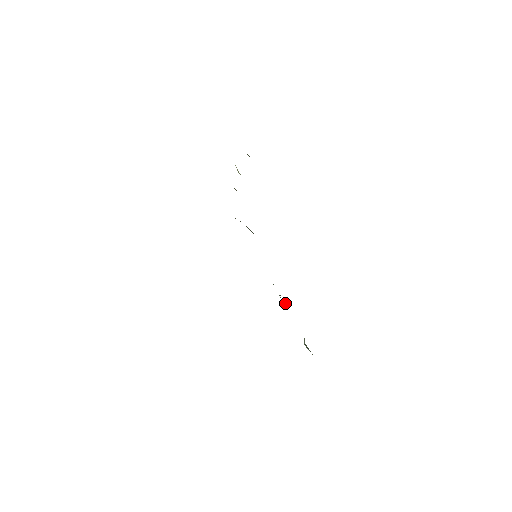
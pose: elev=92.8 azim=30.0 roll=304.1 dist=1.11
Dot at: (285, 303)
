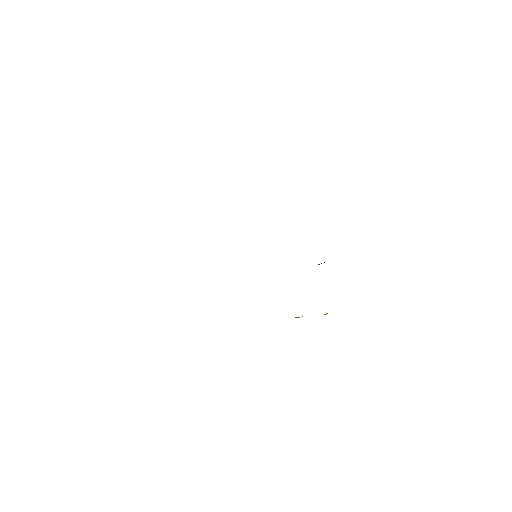
Dot at: occluded
